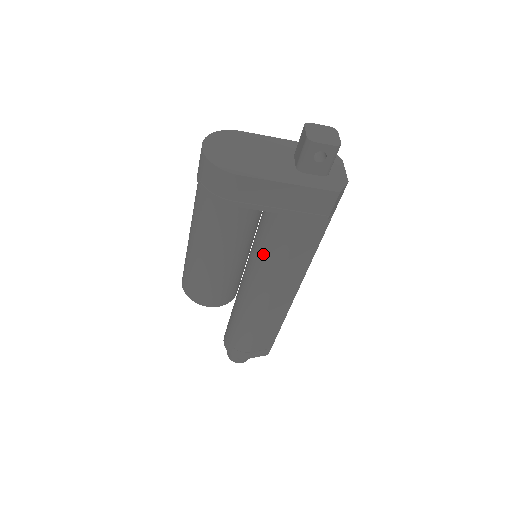
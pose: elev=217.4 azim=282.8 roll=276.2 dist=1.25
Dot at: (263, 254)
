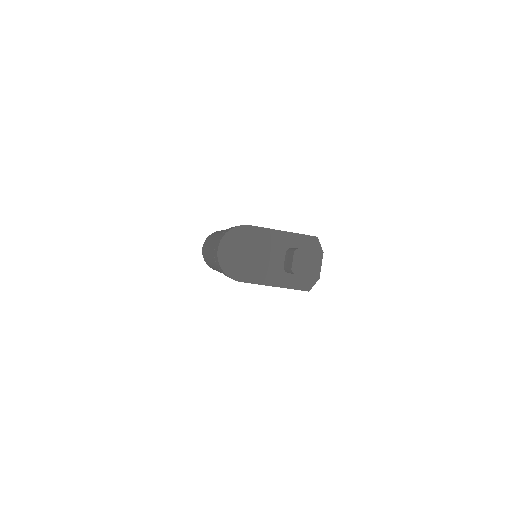
Dot at: occluded
